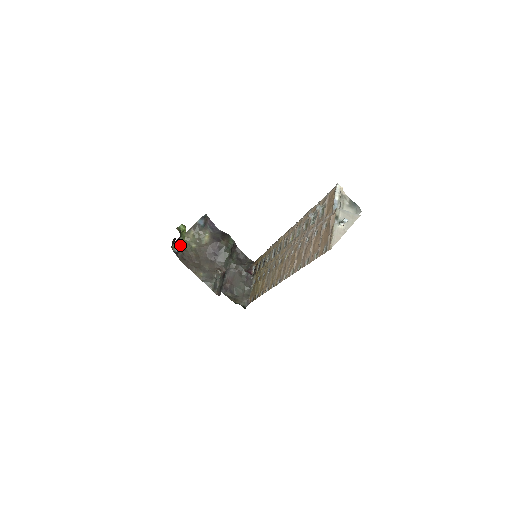
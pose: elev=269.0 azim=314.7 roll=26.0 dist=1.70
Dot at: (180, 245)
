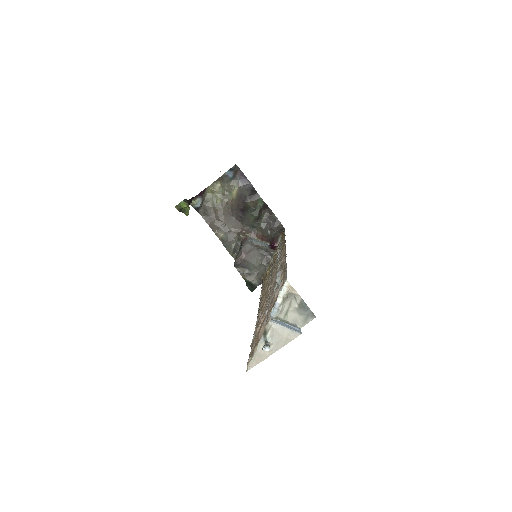
Dot at: (203, 199)
